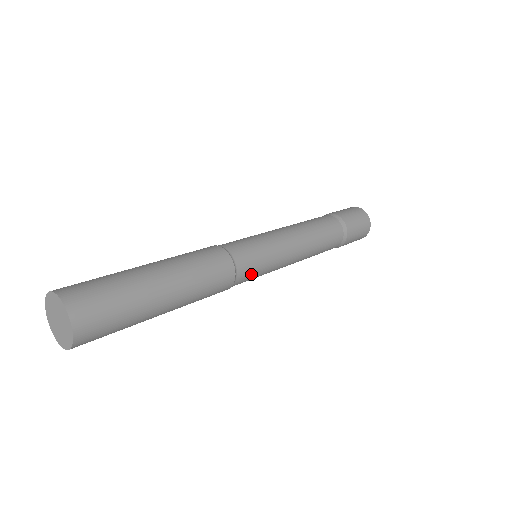
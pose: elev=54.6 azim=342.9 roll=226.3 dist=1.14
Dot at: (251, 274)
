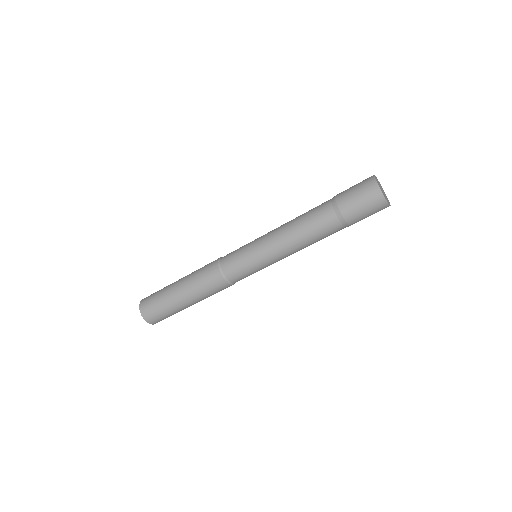
Dot at: (242, 275)
